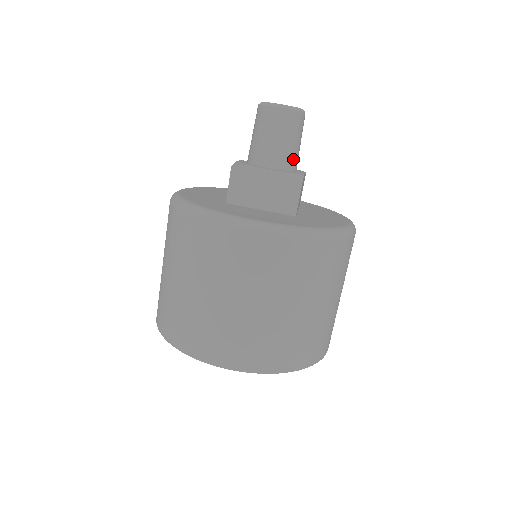
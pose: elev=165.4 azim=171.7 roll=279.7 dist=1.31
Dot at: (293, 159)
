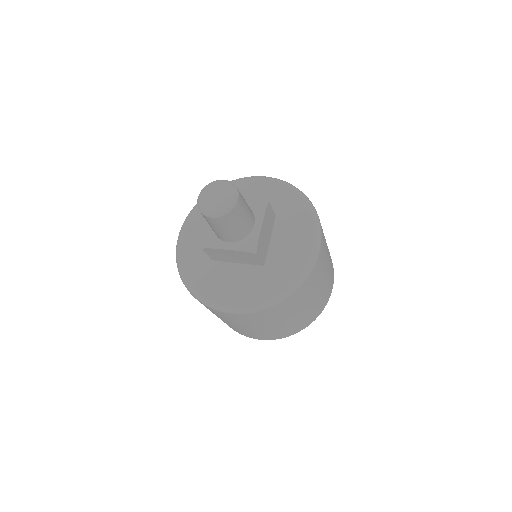
Dot at: (245, 230)
